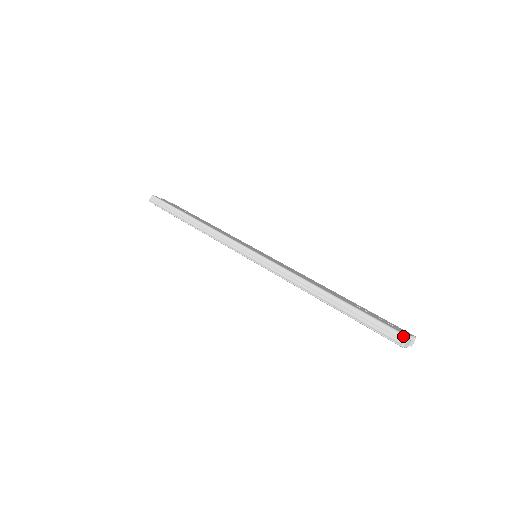
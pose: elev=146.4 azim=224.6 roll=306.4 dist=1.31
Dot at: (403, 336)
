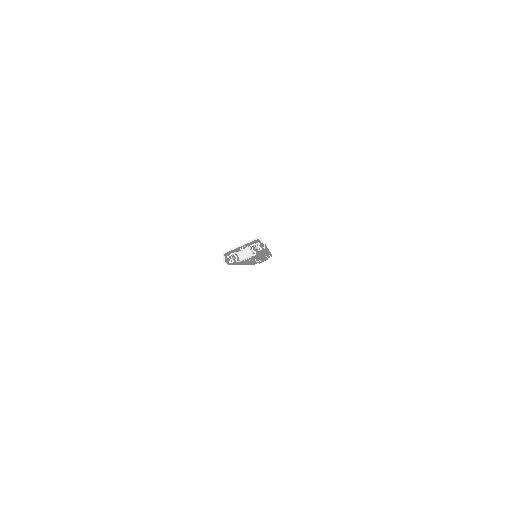
Dot at: occluded
